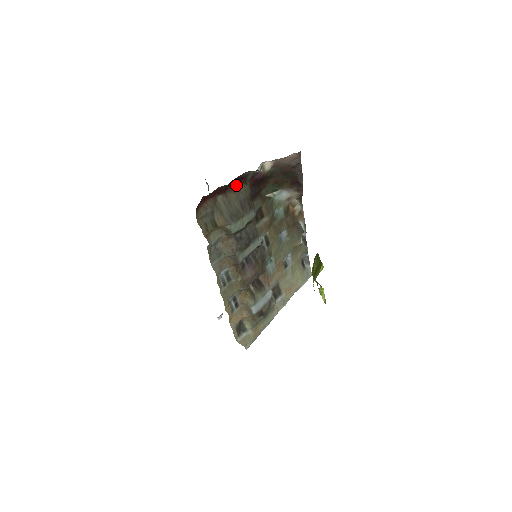
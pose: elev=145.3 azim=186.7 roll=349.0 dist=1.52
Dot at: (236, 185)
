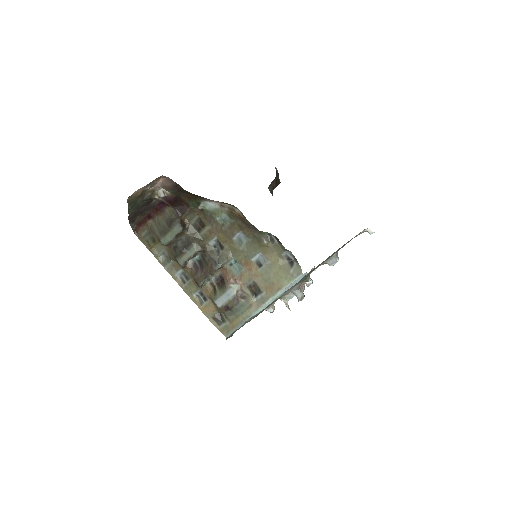
Dot at: (162, 209)
